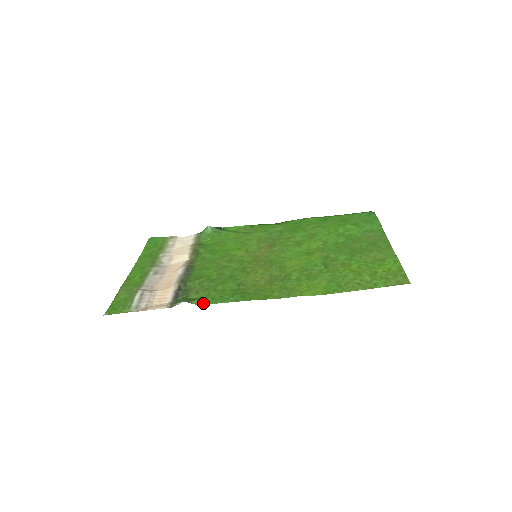
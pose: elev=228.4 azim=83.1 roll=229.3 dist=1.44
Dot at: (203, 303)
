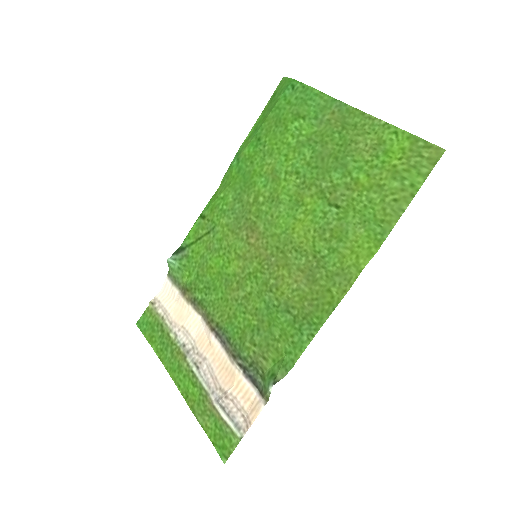
Dot at: (287, 368)
